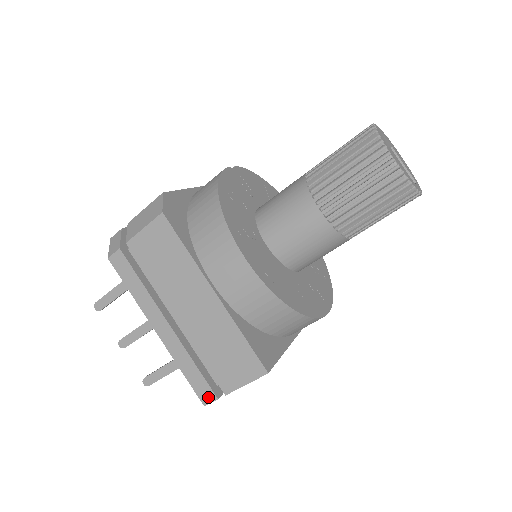
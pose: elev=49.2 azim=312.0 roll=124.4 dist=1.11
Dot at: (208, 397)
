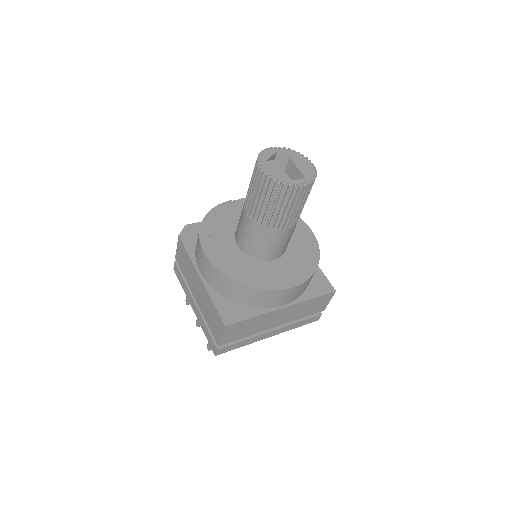
Dot at: (214, 349)
